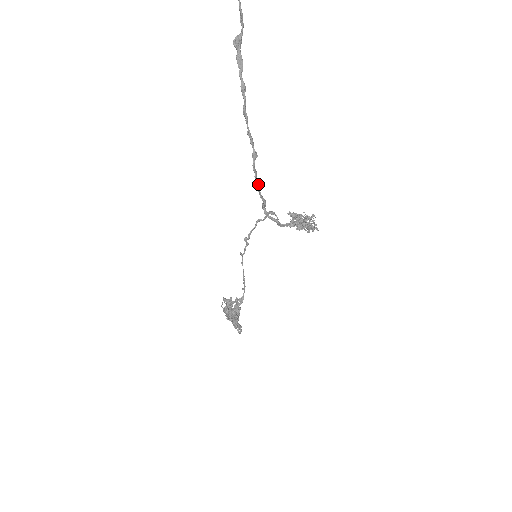
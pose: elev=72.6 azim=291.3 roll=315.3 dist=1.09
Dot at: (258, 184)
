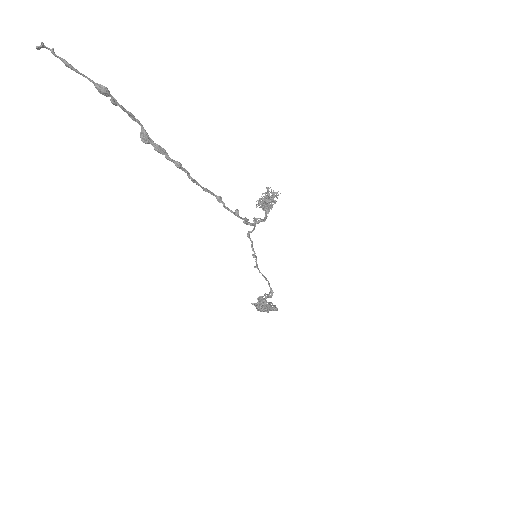
Dot at: (236, 214)
